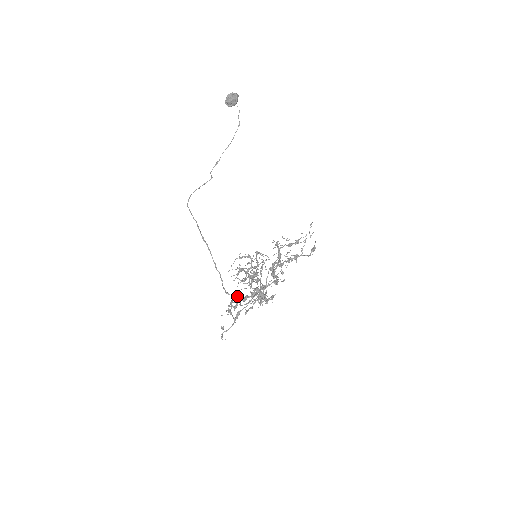
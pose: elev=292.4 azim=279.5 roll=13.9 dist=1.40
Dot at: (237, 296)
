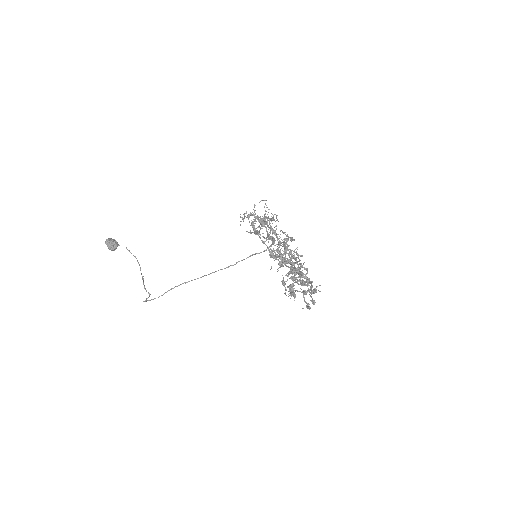
Dot at: (279, 242)
